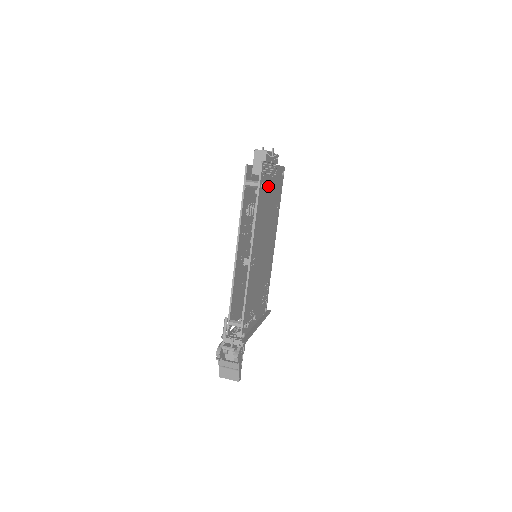
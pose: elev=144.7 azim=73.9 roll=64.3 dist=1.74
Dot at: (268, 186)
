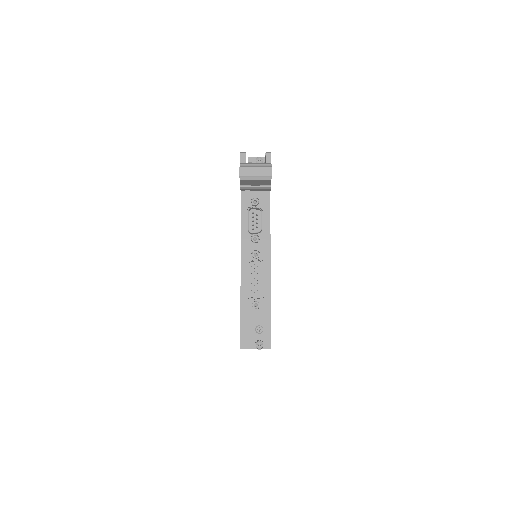
Dot at: occluded
